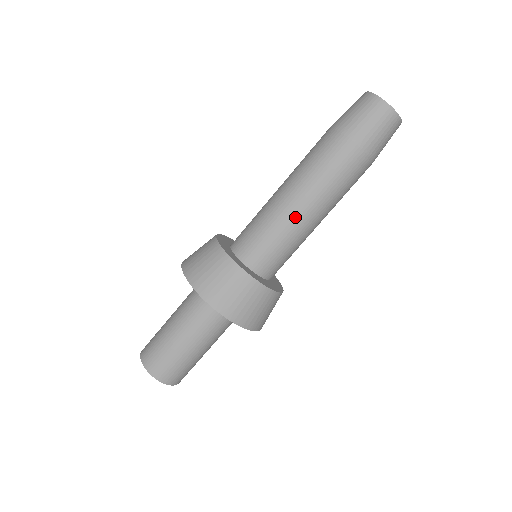
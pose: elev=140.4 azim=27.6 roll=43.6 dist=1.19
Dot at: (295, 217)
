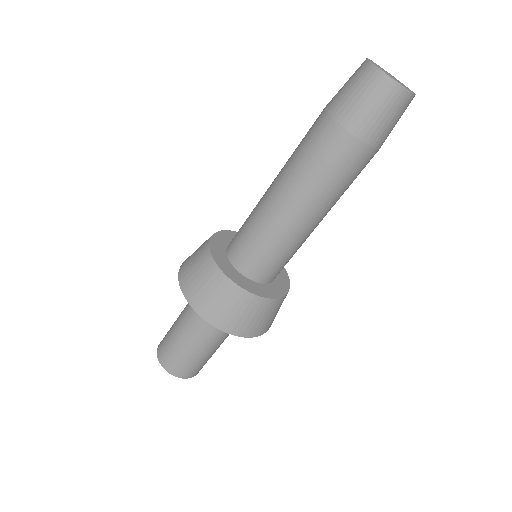
Dot at: (271, 208)
